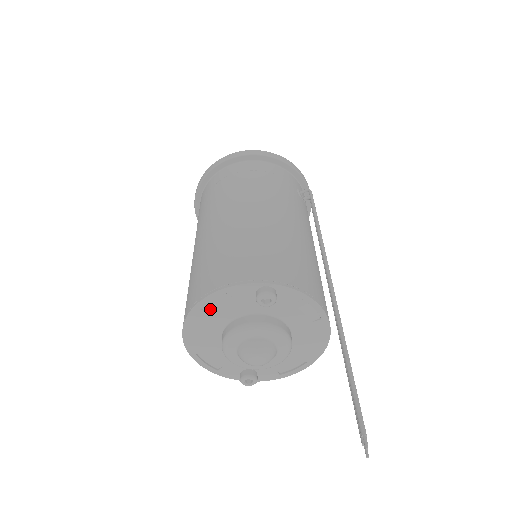
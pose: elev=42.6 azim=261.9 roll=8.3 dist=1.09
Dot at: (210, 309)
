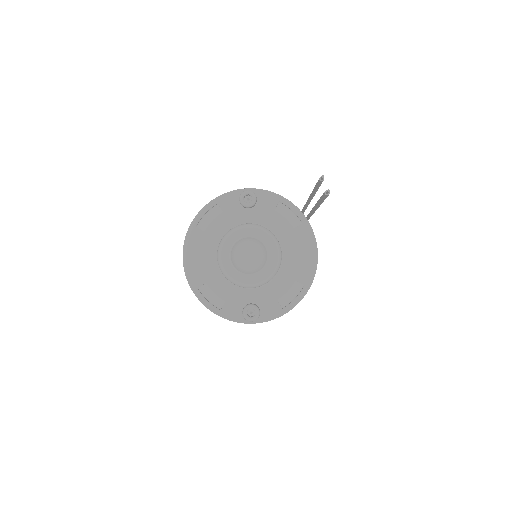
Dot at: (204, 226)
